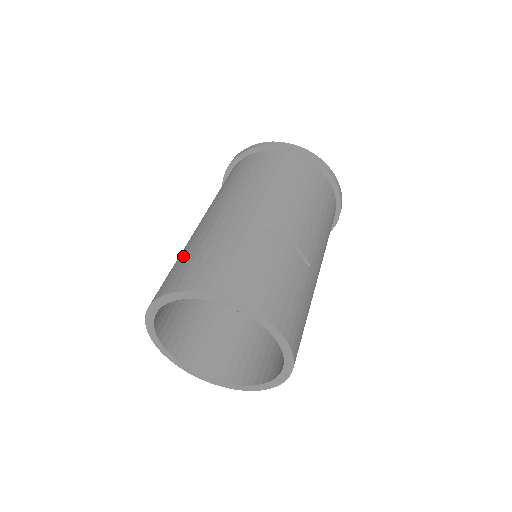
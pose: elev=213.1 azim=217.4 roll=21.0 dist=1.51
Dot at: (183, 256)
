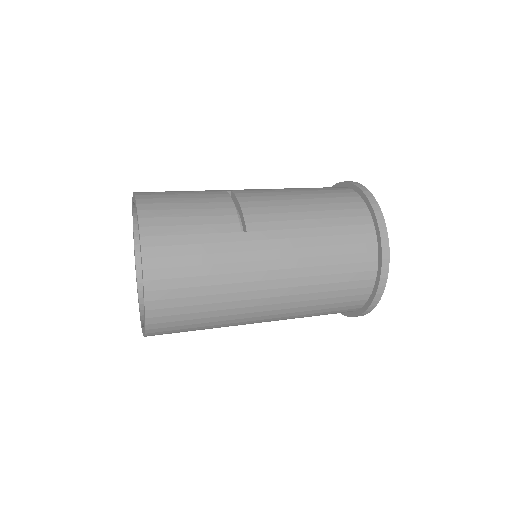
Dot at: occluded
